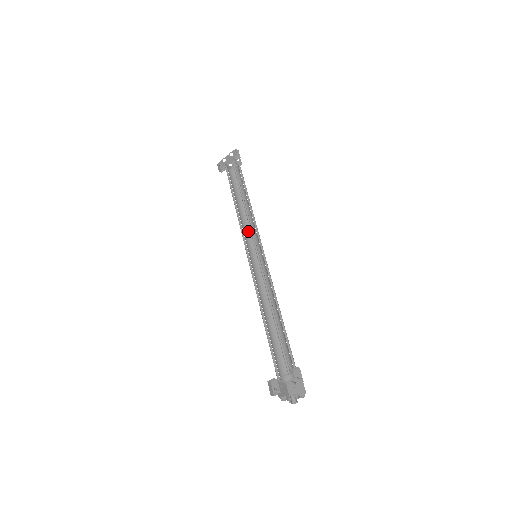
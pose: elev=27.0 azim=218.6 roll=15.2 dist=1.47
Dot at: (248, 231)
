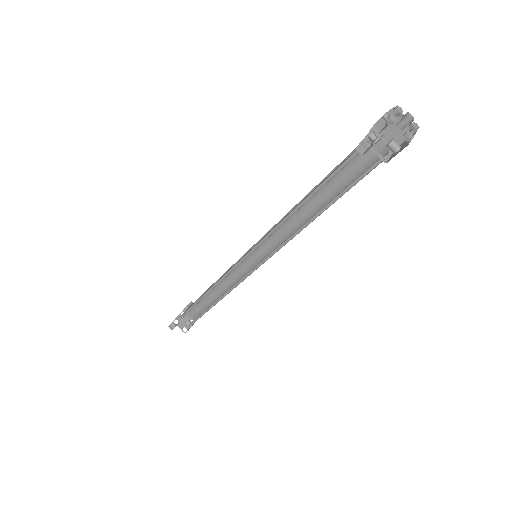
Dot at: (234, 285)
